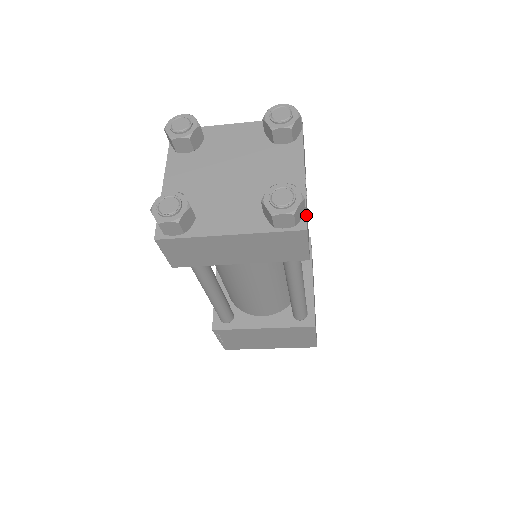
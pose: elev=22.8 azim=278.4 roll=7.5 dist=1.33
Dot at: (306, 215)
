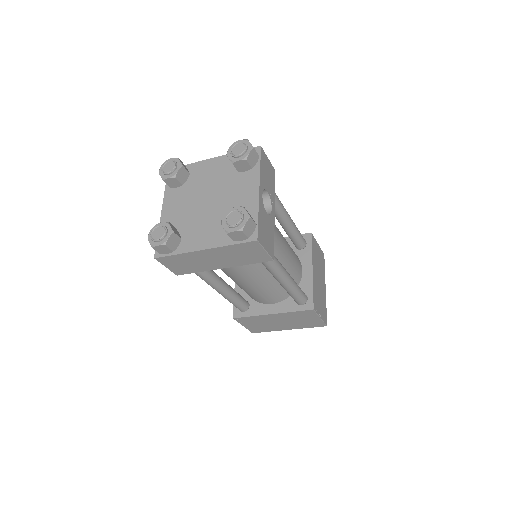
Dot at: (257, 228)
